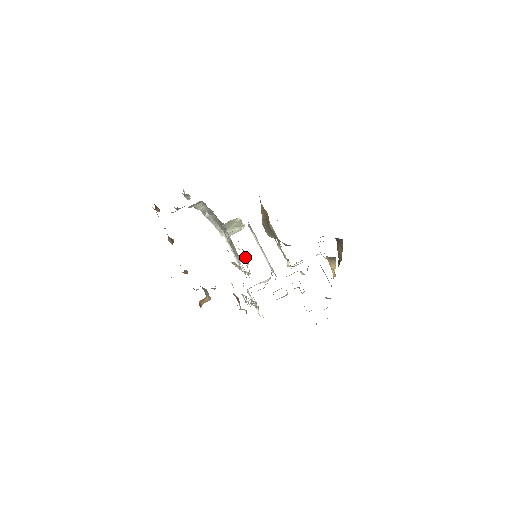
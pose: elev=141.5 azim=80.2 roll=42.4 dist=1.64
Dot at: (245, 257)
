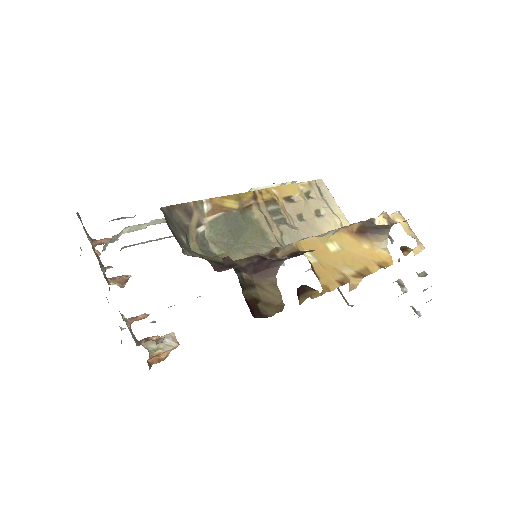
Dot at: occluded
